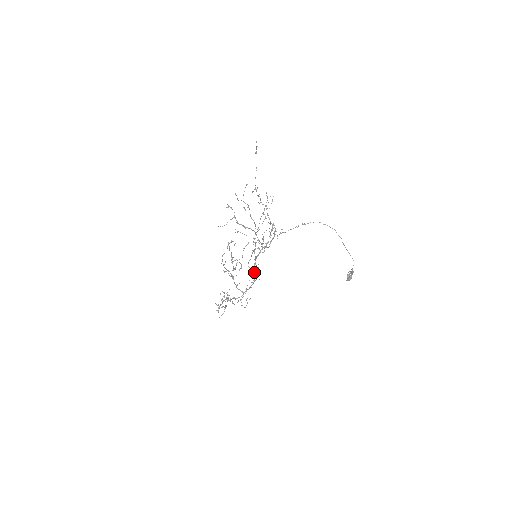
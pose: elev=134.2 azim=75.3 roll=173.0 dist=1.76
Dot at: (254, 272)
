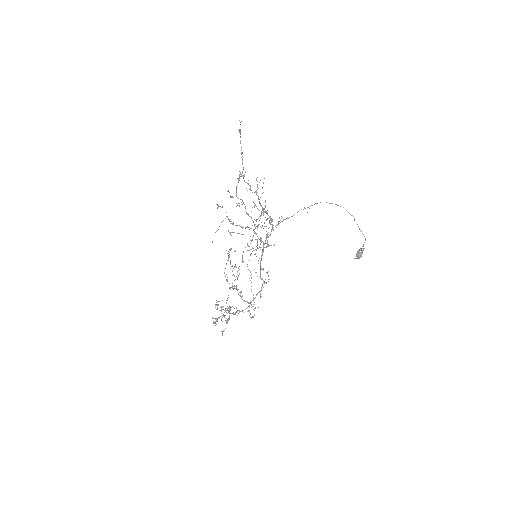
Dot at: (262, 278)
